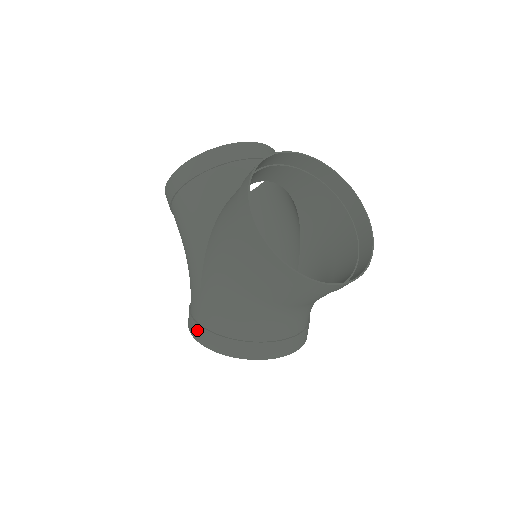
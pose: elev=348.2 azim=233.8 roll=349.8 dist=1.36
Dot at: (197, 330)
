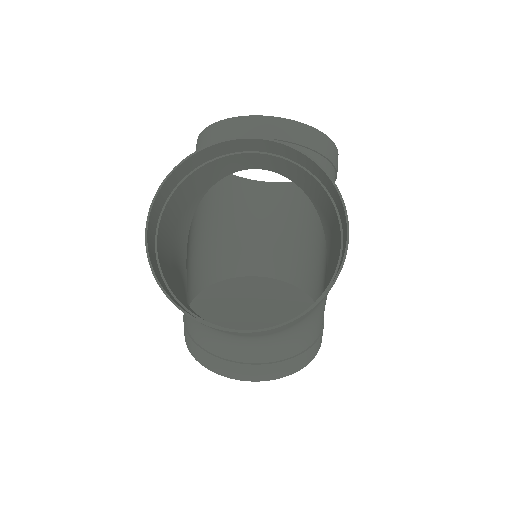
Dot at: occluded
